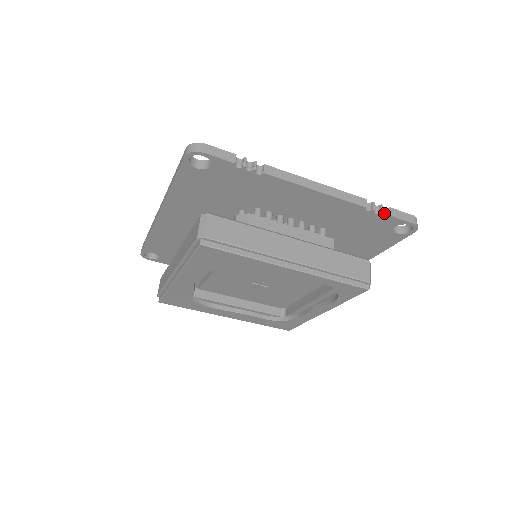
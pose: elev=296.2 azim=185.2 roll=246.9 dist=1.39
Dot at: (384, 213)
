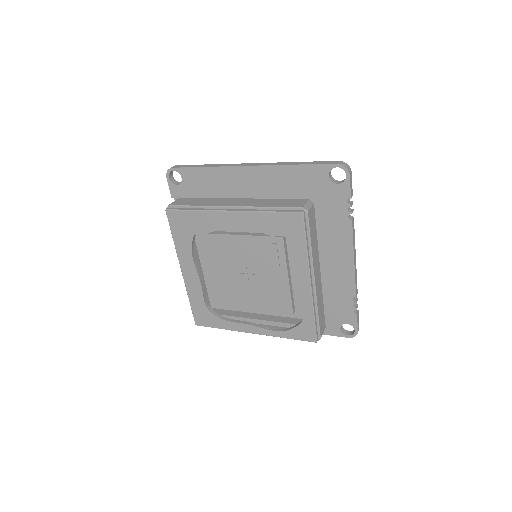
Dot at: (354, 310)
